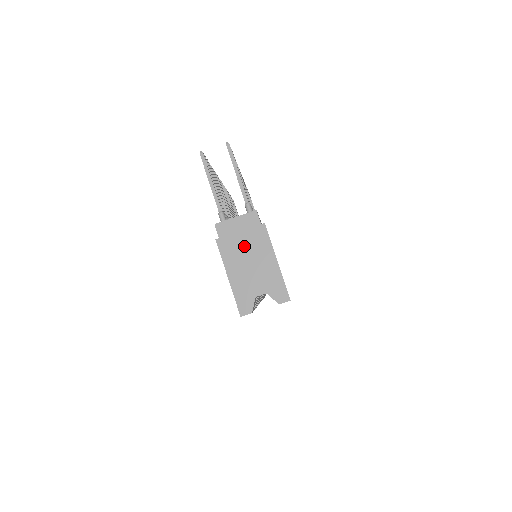
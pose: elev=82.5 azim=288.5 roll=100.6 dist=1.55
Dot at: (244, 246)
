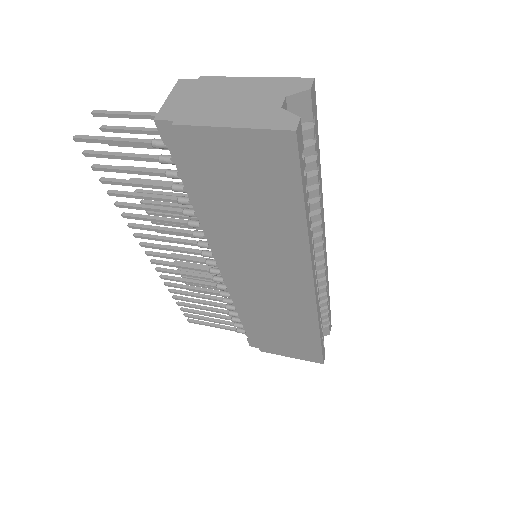
Dot at: (207, 101)
